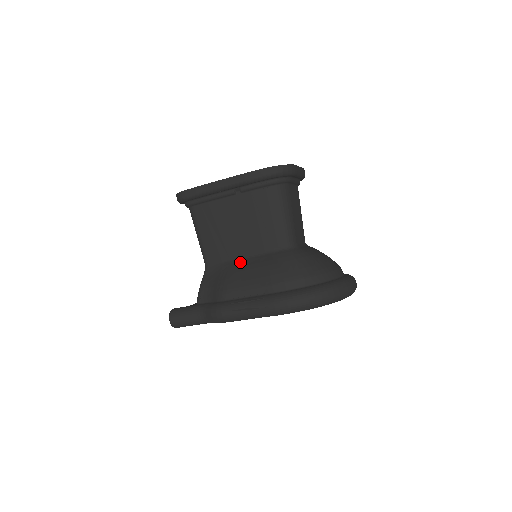
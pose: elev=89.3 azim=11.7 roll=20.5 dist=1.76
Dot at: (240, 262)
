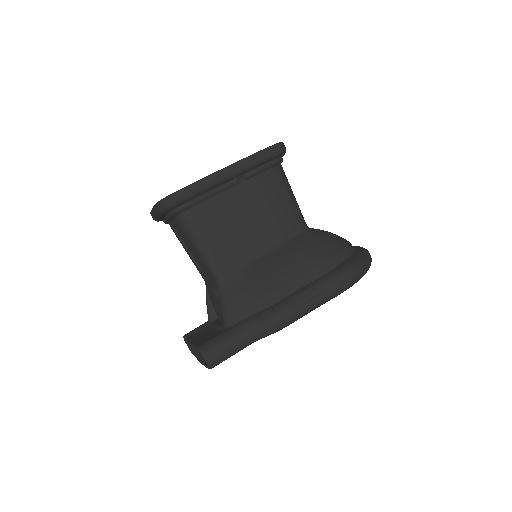
Dot at: (264, 259)
